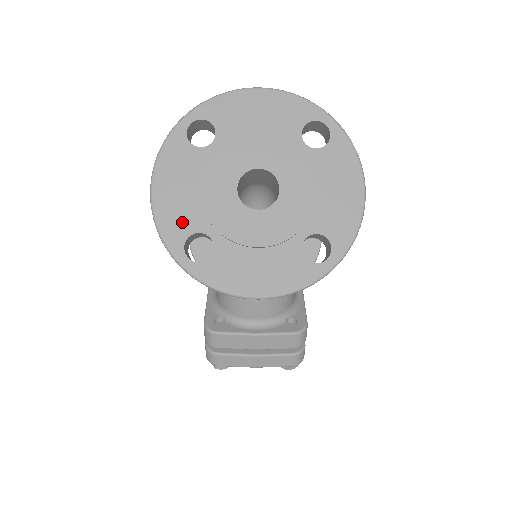
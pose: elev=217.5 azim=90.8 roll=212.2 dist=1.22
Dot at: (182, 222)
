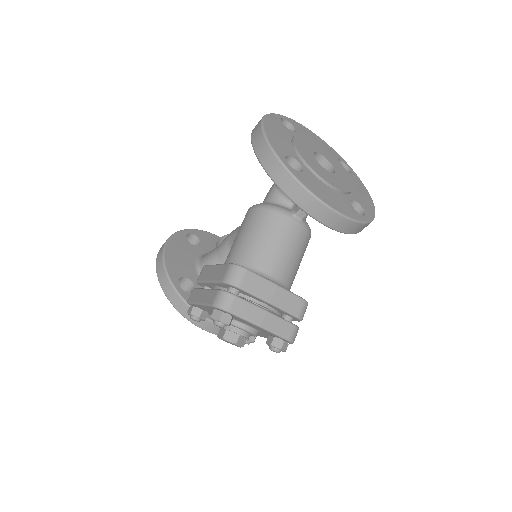
Dot at: (283, 147)
